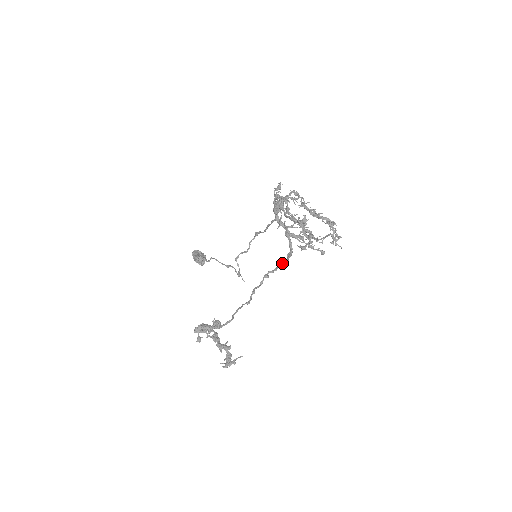
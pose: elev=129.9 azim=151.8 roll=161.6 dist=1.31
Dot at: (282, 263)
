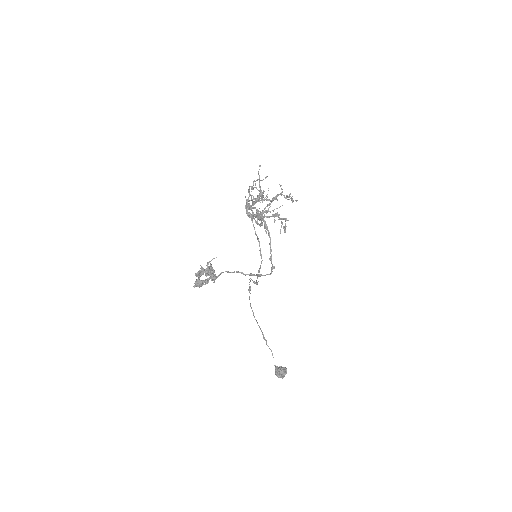
Dot at: (270, 241)
